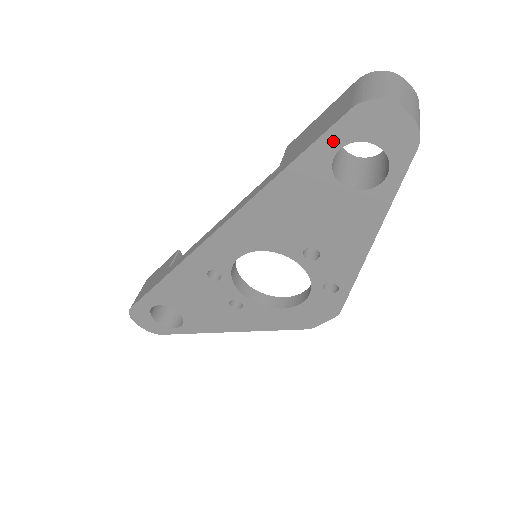
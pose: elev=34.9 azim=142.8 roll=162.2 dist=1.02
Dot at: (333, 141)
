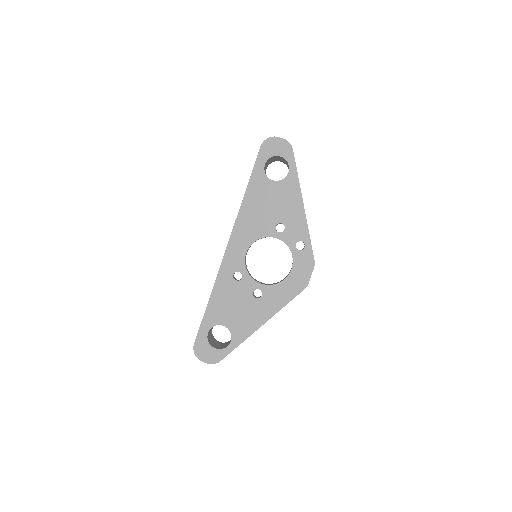
Dot at: (260, 163)
